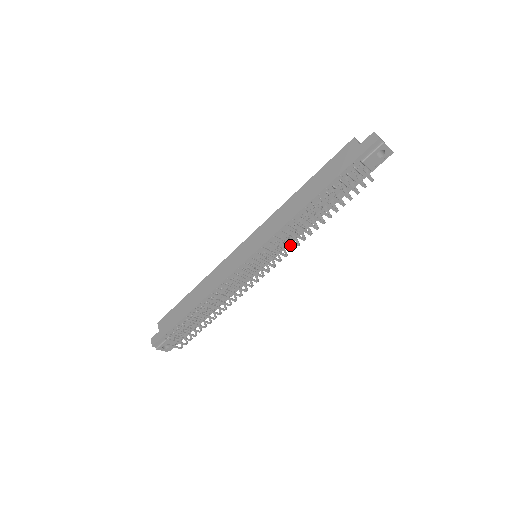
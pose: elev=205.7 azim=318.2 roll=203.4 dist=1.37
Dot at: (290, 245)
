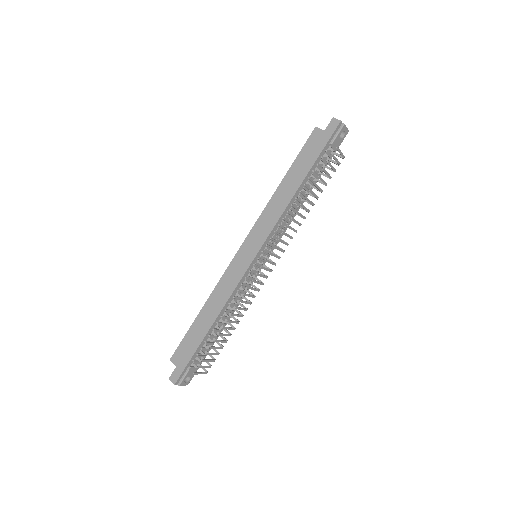
Dot at: occluded
